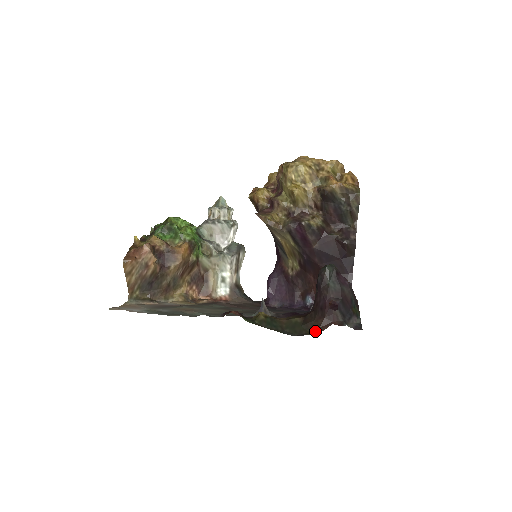
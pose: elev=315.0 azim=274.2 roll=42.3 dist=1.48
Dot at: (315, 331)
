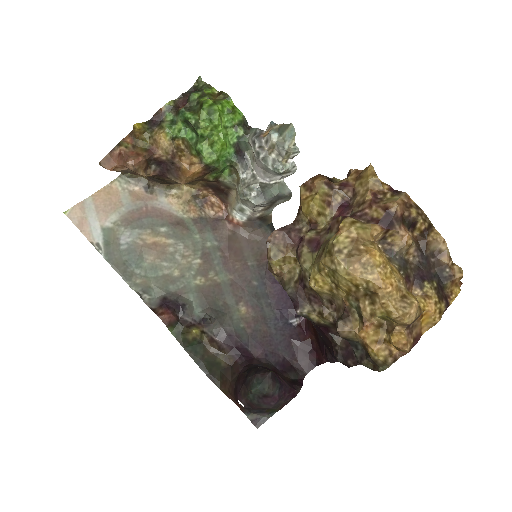
Dot at: (223, 388)
